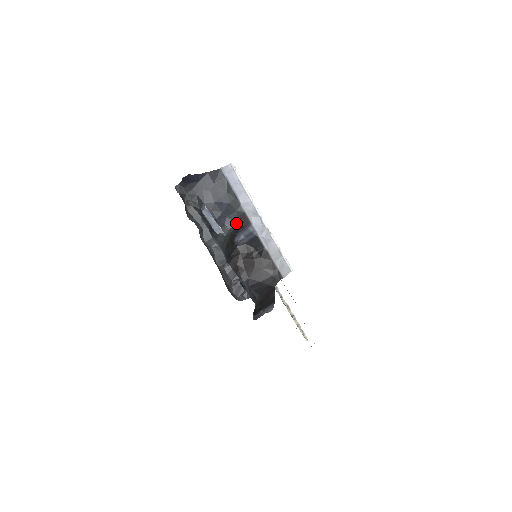
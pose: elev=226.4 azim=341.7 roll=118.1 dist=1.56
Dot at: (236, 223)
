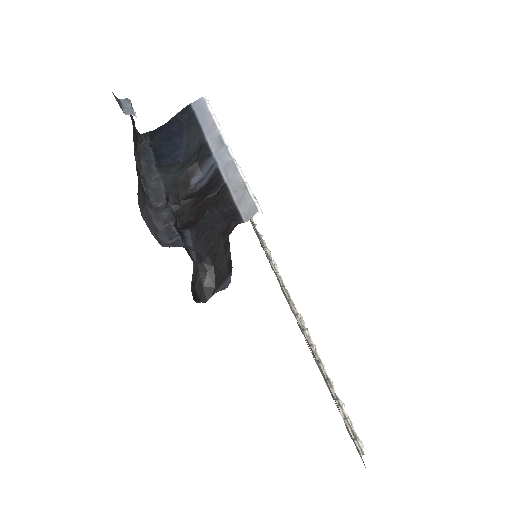
Dot at: (194, 158)
